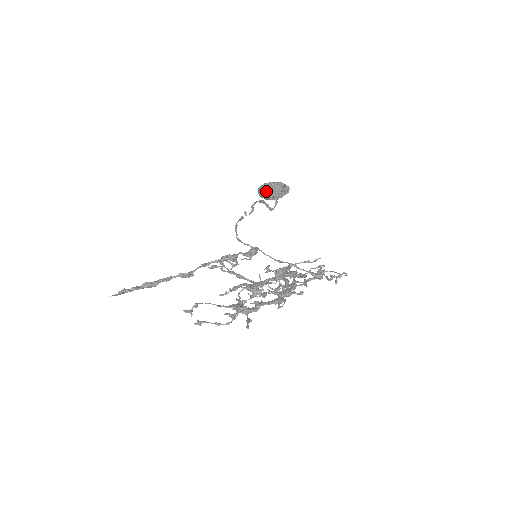
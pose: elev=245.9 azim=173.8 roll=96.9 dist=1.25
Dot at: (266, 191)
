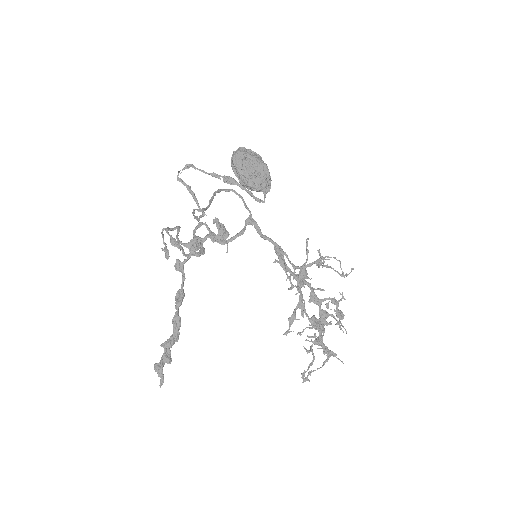
Dot at: occluded
